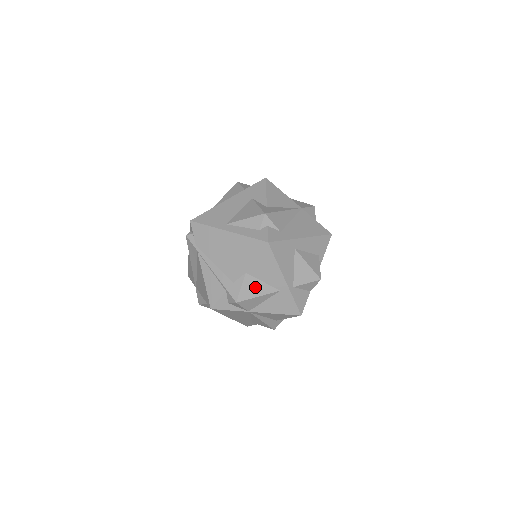
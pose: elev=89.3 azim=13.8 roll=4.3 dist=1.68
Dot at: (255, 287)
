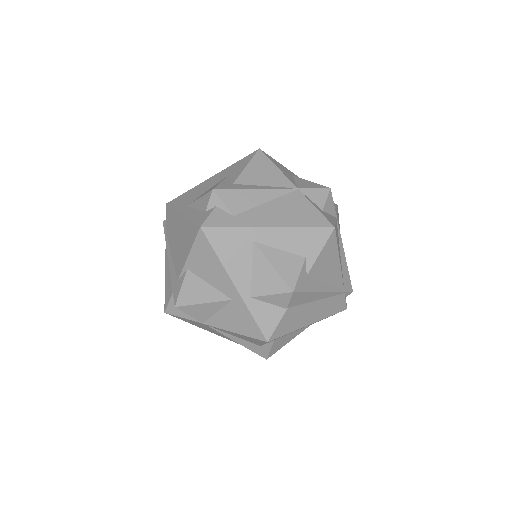
Dot at: (199, 290)
